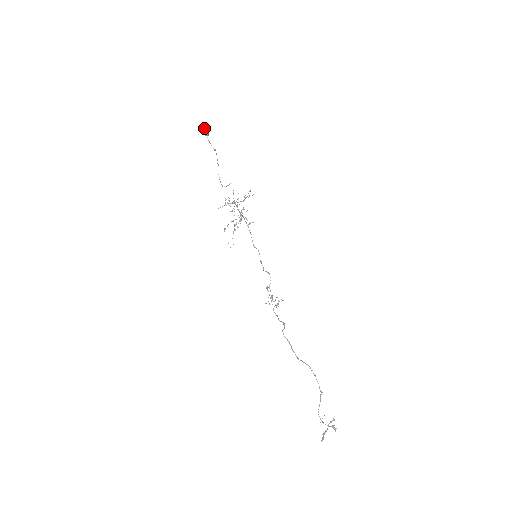
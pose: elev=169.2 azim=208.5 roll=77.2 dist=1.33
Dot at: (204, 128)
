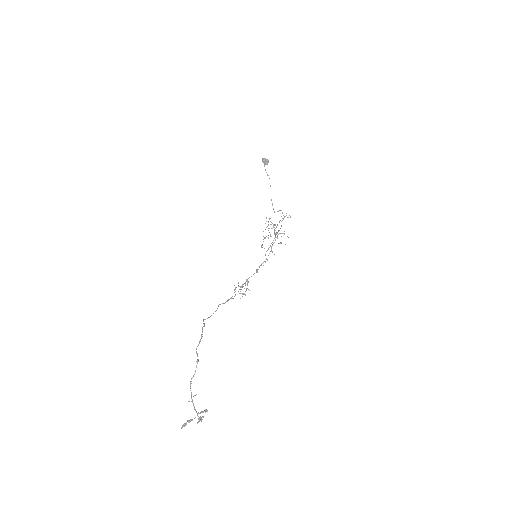
Dot at: (264, 158)
